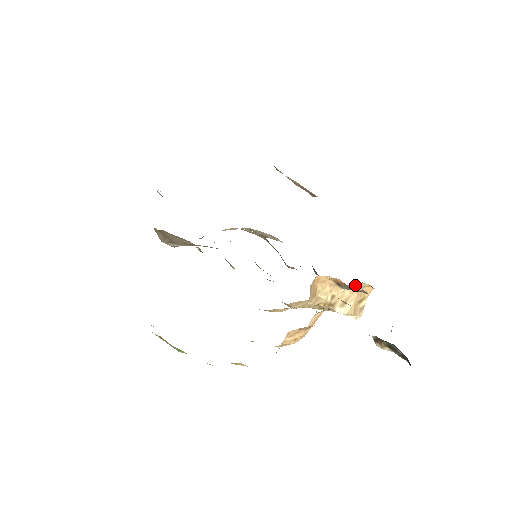
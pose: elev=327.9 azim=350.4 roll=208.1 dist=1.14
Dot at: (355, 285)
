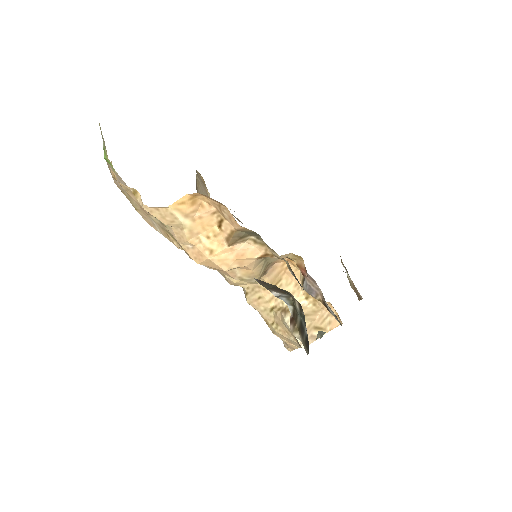
Dot at: occluded
